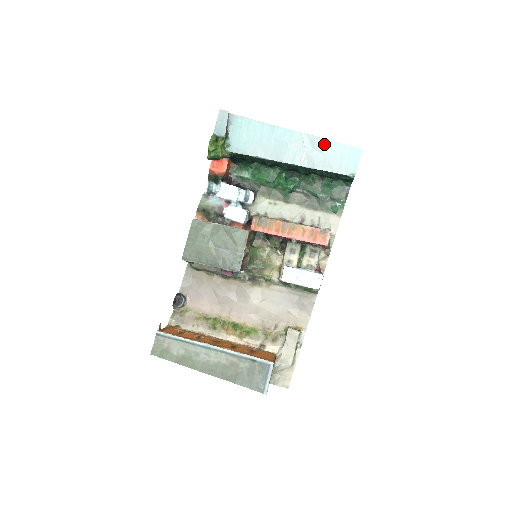
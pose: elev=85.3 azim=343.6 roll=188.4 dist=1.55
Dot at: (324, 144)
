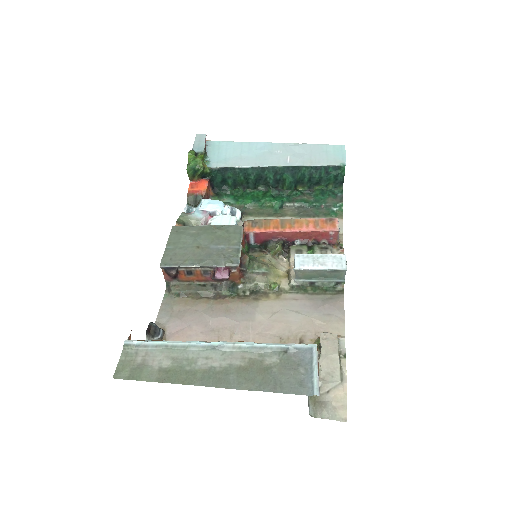
Dot at: (306, 147)
